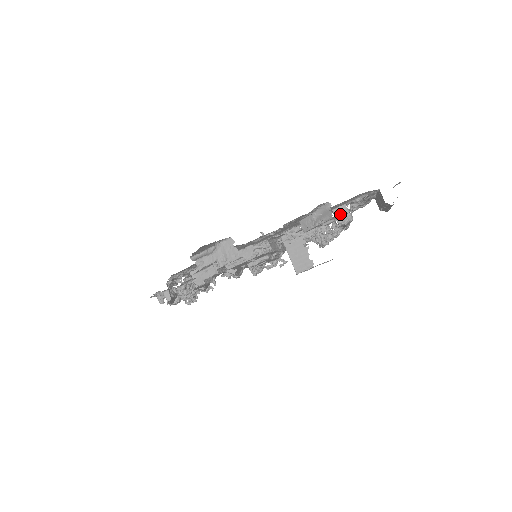
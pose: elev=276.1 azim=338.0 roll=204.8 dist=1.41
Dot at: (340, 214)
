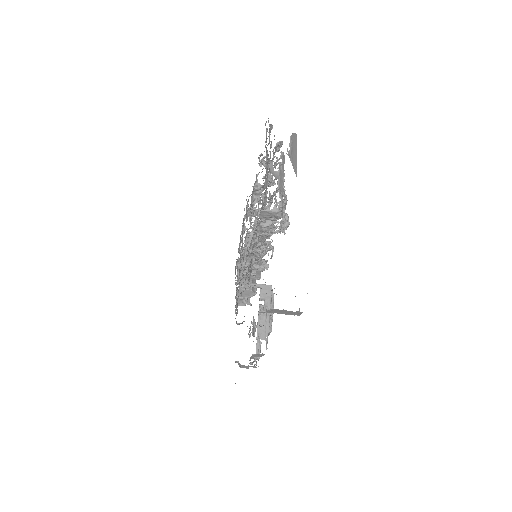
Dot at: (268, 217)
